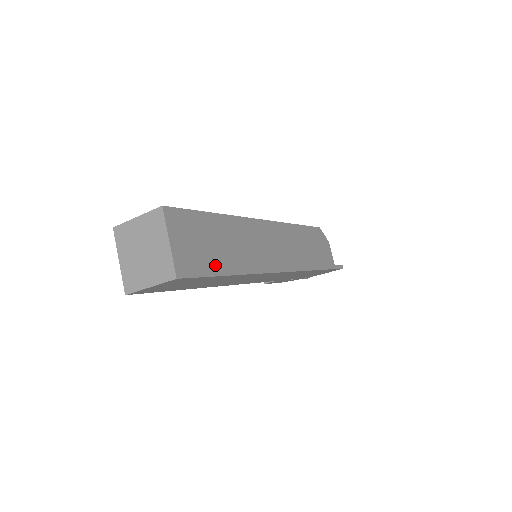
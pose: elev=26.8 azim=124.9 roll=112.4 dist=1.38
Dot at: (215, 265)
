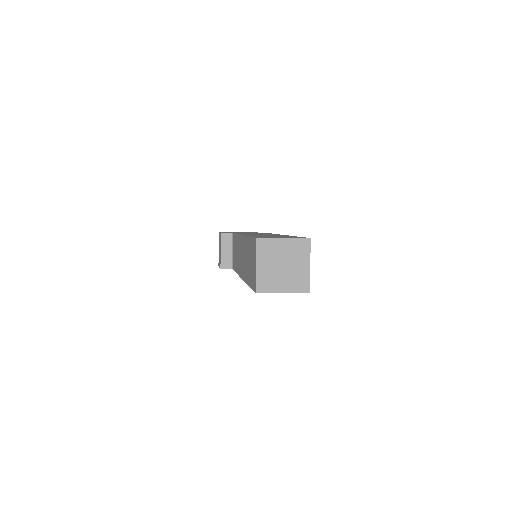
Dot at: occluded
